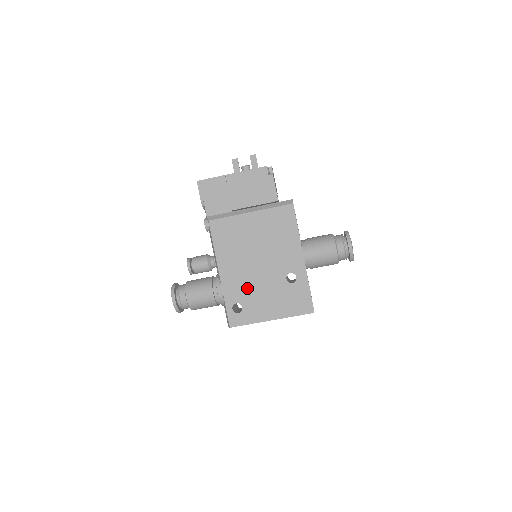
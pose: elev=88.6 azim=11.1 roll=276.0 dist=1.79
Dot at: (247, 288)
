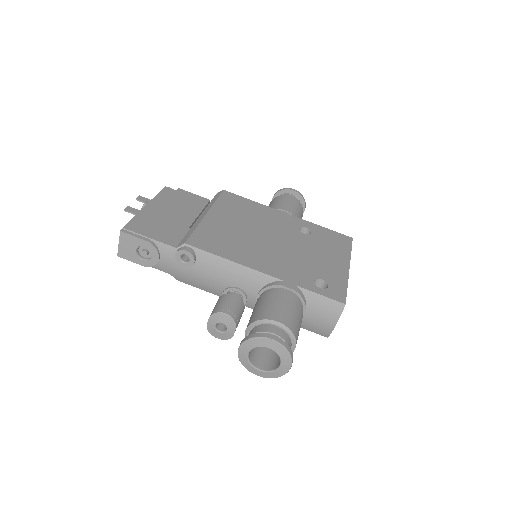
Dot at: (298, 263)
